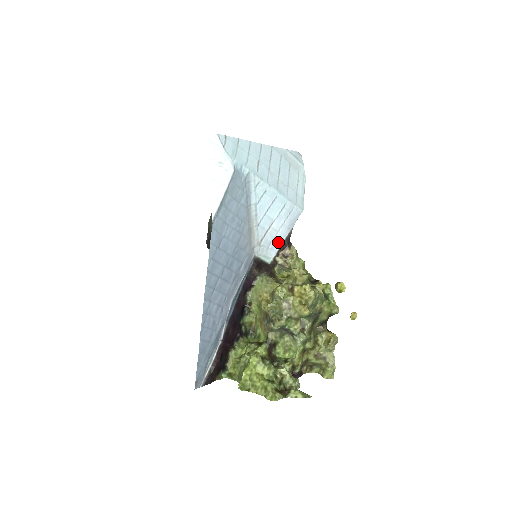
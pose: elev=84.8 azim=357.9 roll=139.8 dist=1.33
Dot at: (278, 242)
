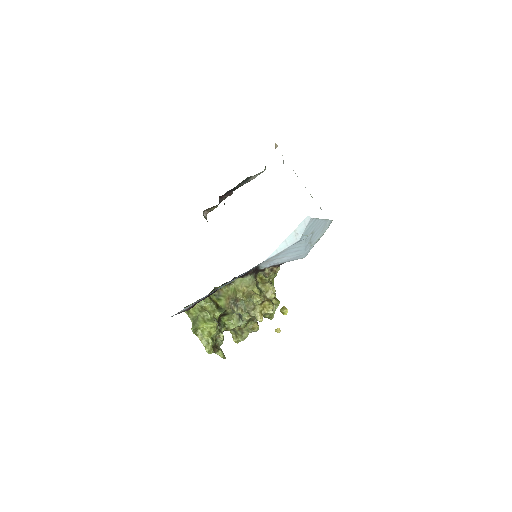
Dot at: (276, 263)
